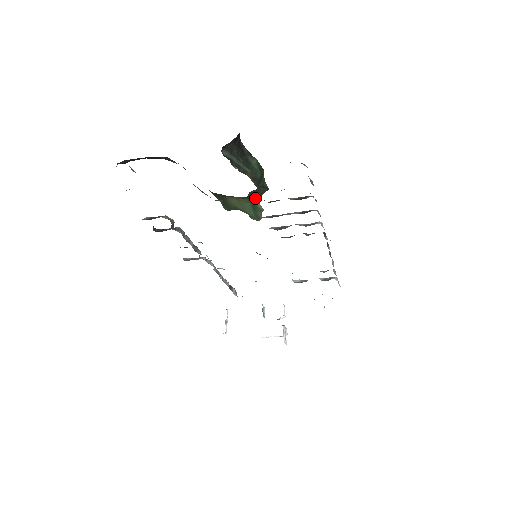
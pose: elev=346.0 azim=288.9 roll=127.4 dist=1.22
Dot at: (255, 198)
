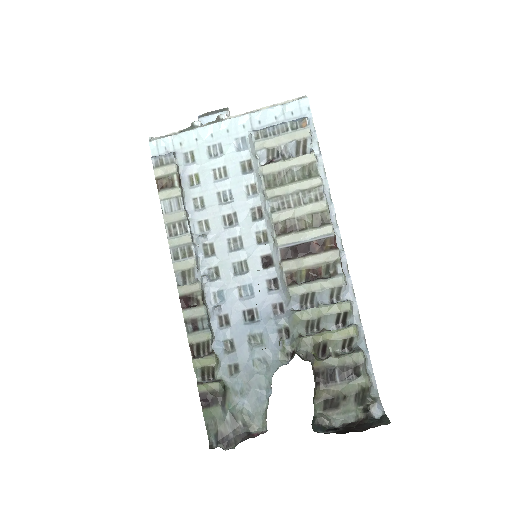
Dot at: occluded
